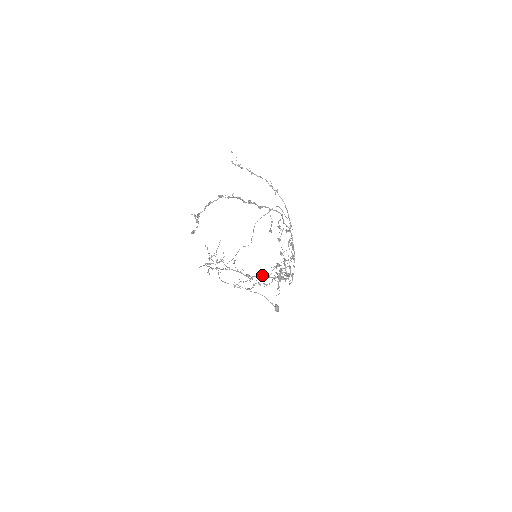
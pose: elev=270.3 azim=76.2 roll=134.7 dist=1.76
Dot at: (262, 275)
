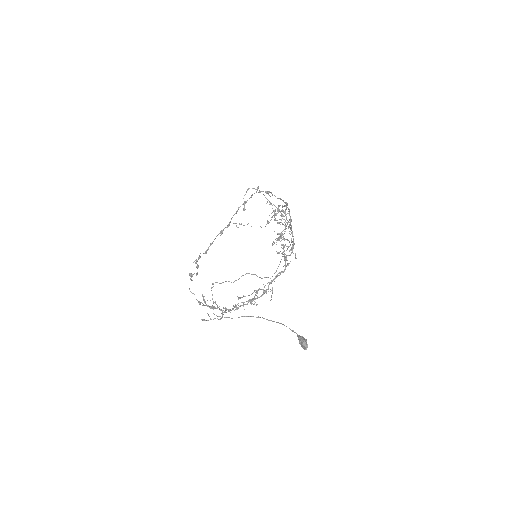
Dot at: (248, 189)
